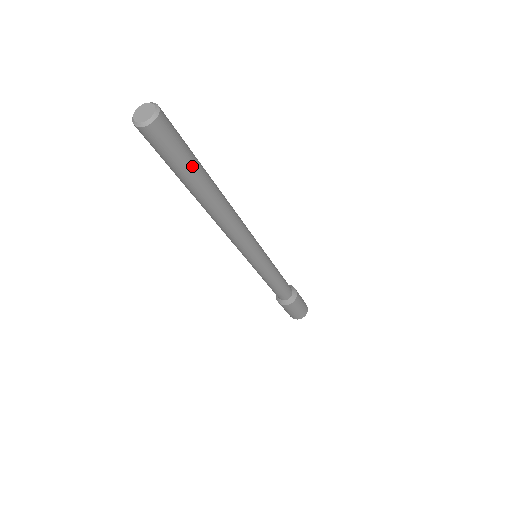
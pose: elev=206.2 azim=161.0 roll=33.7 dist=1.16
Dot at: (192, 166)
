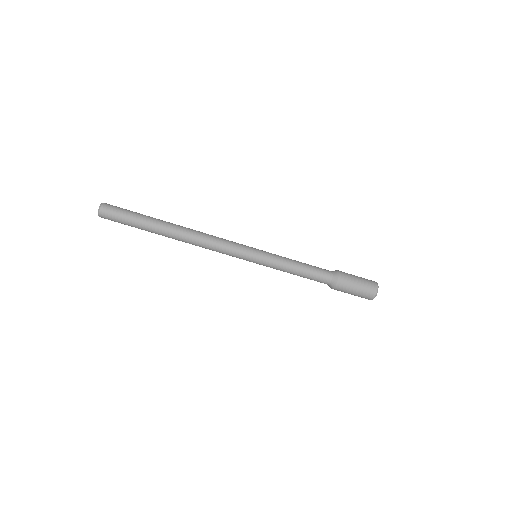
Dot at: (138, 223)
